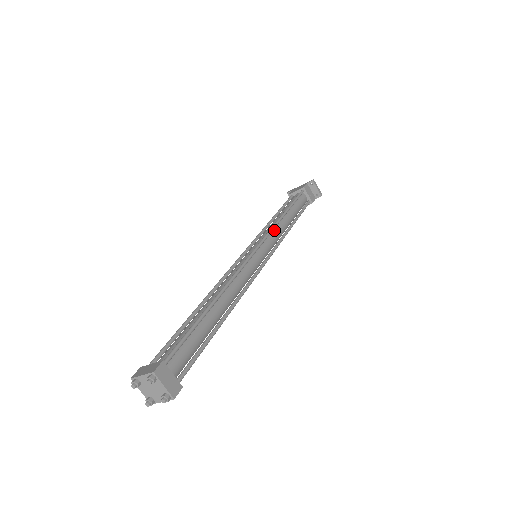
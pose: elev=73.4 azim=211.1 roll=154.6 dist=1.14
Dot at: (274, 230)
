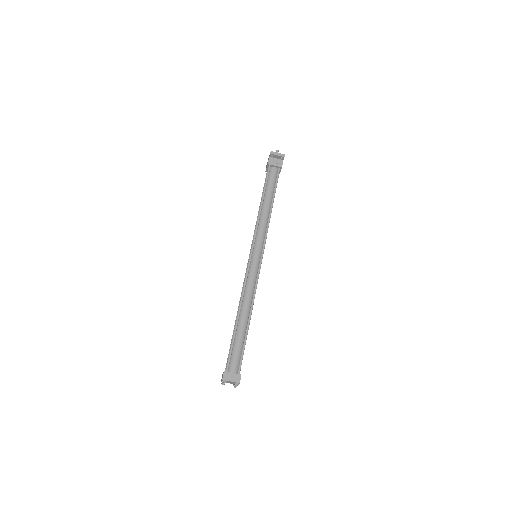
Dot at: (259, 227)
